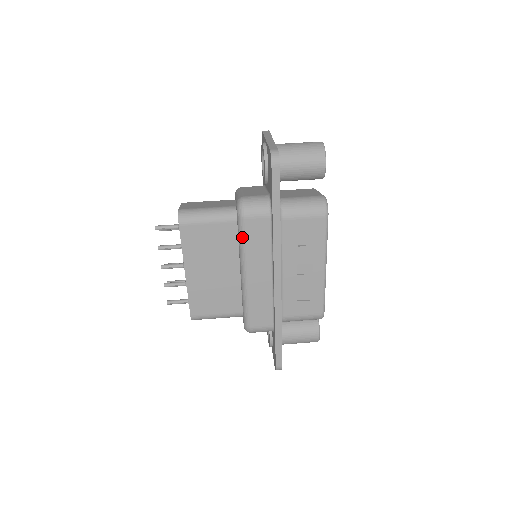
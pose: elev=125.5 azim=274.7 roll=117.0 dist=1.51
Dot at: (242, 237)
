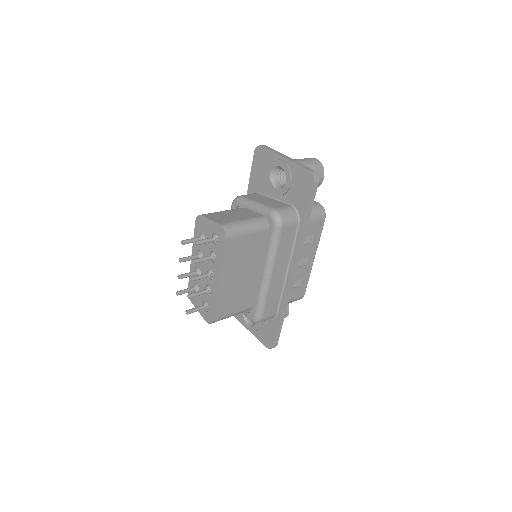
Dot at: (276, 243)
